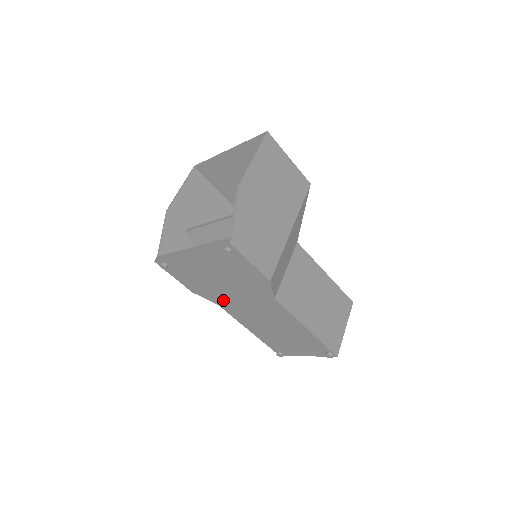
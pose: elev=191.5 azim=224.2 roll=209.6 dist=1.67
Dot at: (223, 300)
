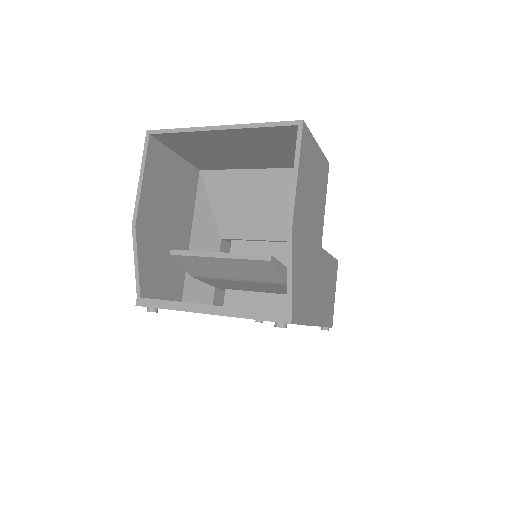
Dot at: occluded
